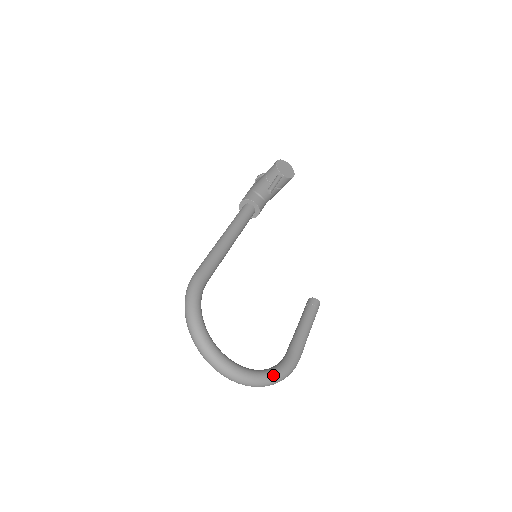
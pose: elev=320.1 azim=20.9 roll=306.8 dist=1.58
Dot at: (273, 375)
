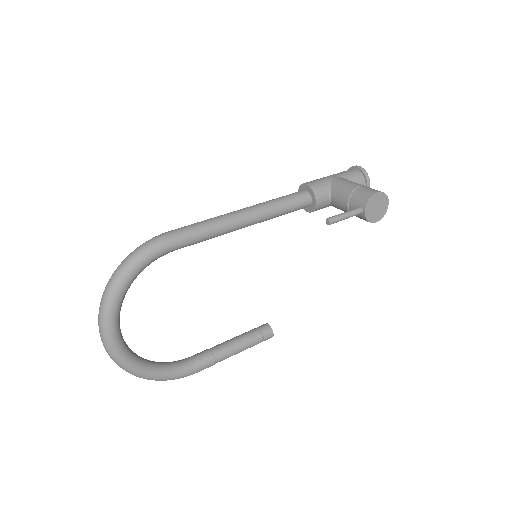
Dot at: (151, 375)
